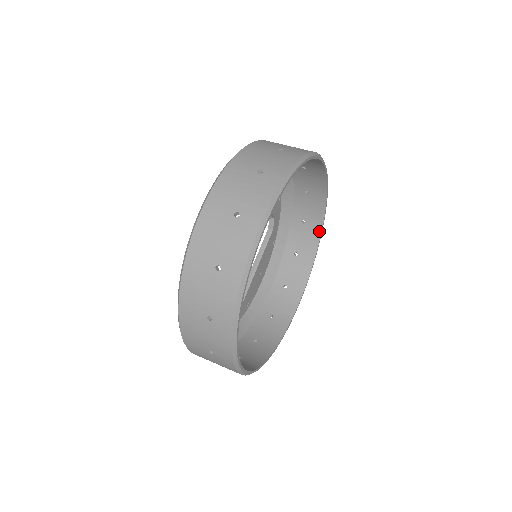
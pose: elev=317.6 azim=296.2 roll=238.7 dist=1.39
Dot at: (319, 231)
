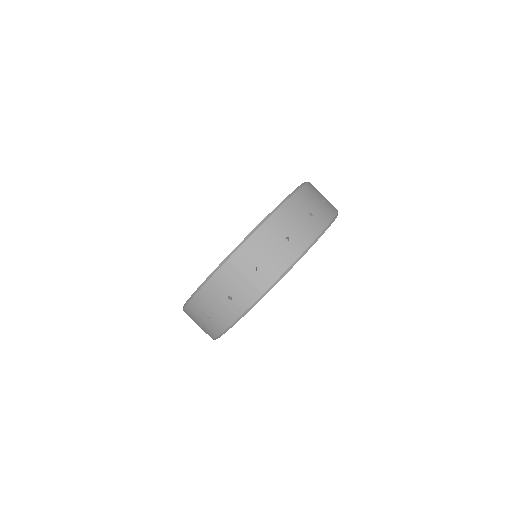
Dot at: occluded
